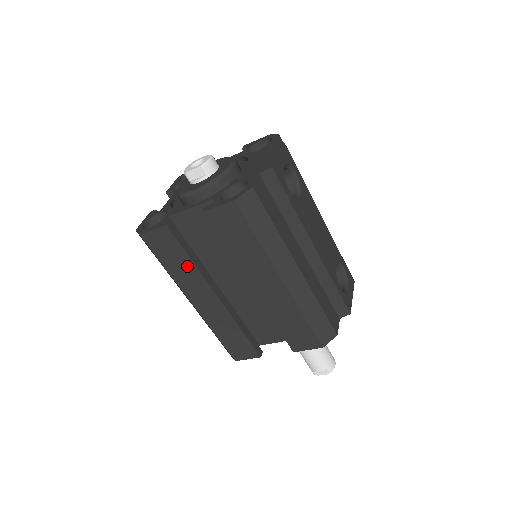
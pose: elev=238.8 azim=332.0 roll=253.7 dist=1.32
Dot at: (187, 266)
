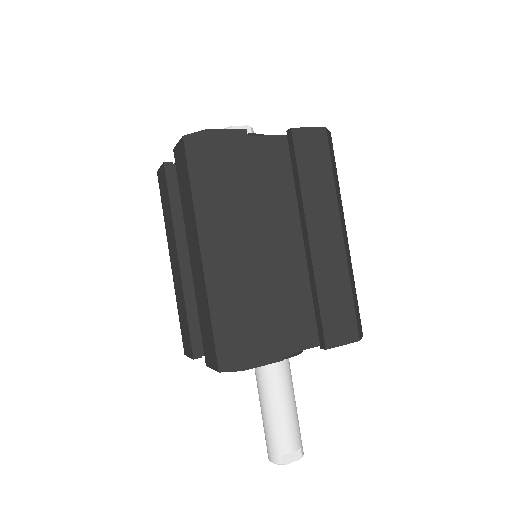
Dot at: (245, 189)
